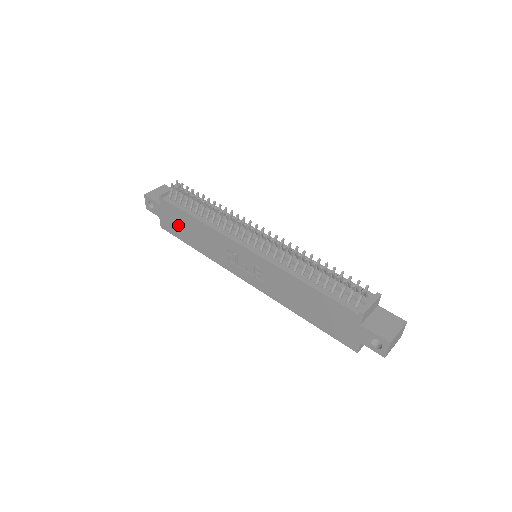
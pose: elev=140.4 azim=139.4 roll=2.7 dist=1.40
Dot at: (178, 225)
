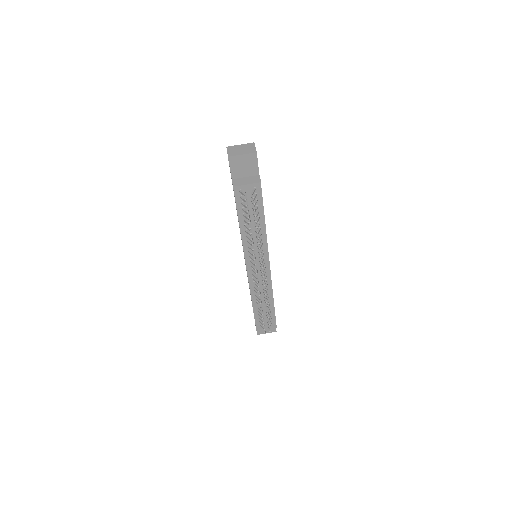
Dot at: occluded
